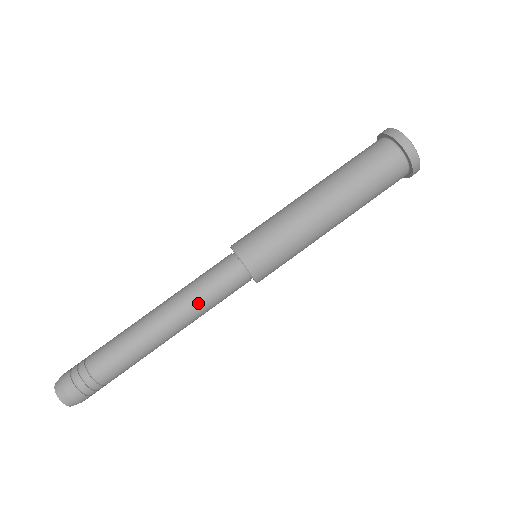
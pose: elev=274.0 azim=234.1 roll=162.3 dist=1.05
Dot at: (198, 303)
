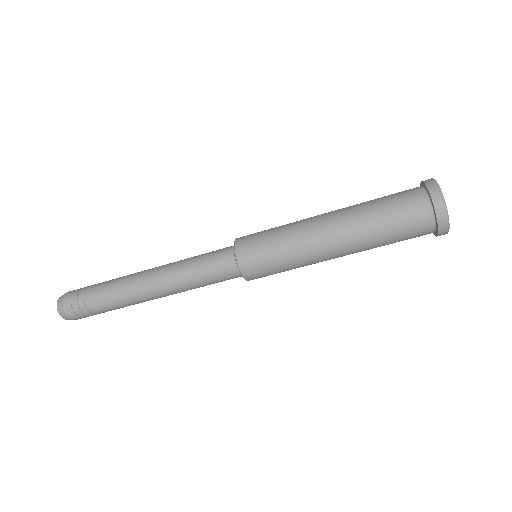
Dot at: (189, 281)
